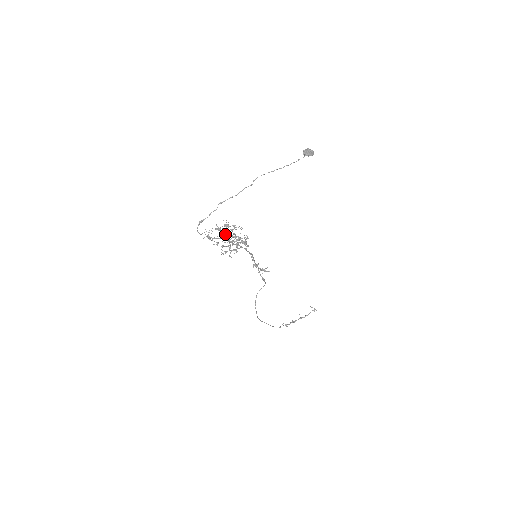
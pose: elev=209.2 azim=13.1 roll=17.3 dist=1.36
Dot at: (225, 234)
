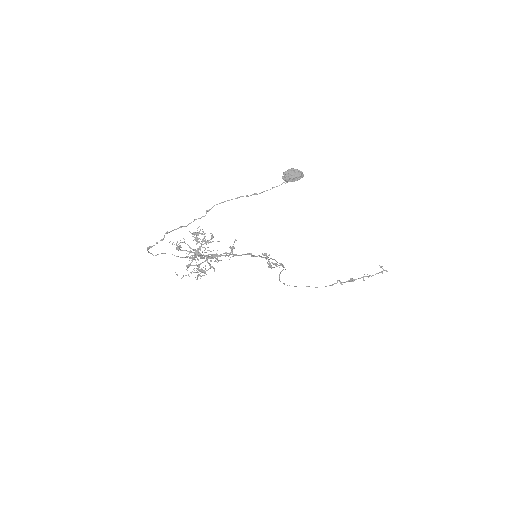
Dot at: (201, 243)
